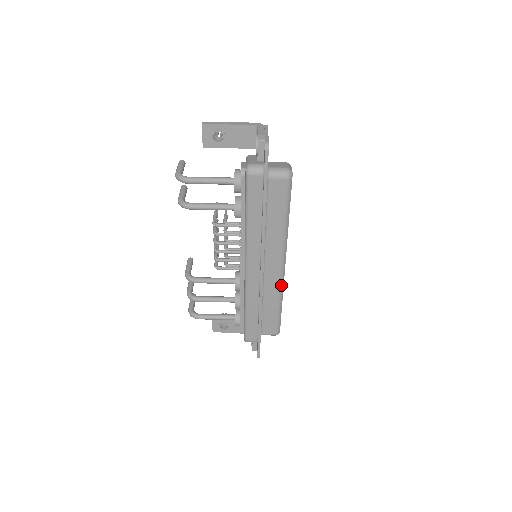
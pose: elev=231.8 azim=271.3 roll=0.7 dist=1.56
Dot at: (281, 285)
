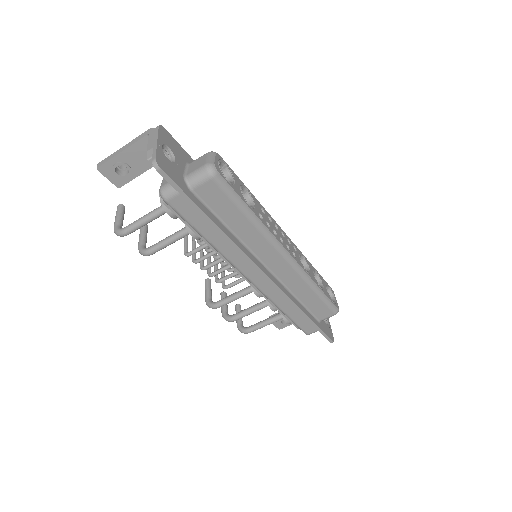
Dot at: (300, 273)
